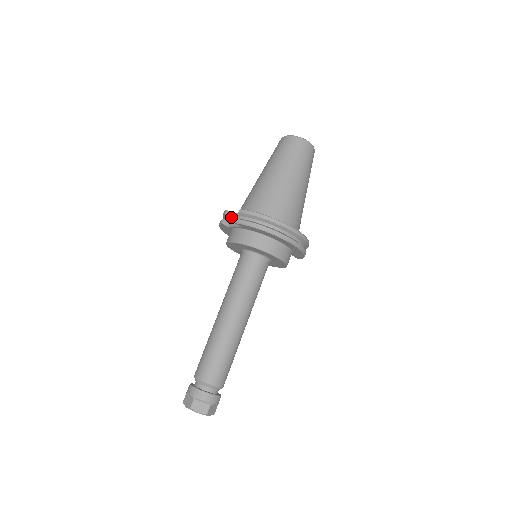
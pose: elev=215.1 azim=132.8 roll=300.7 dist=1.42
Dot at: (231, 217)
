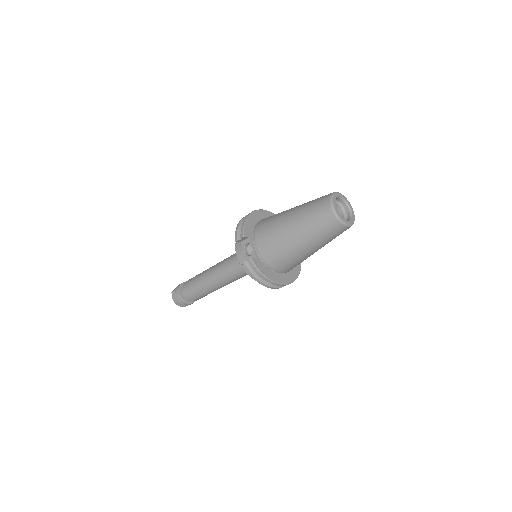
Dot at: (246, 238)
